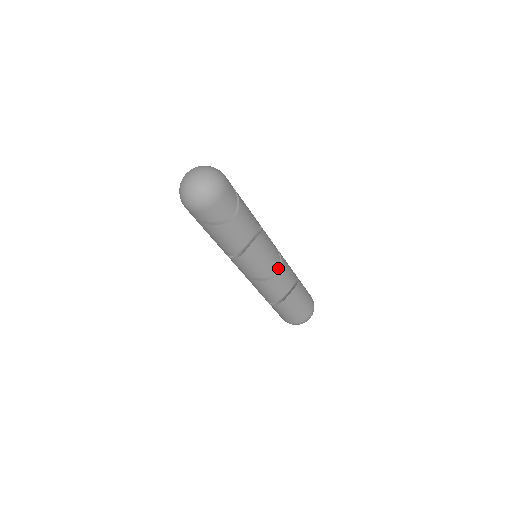
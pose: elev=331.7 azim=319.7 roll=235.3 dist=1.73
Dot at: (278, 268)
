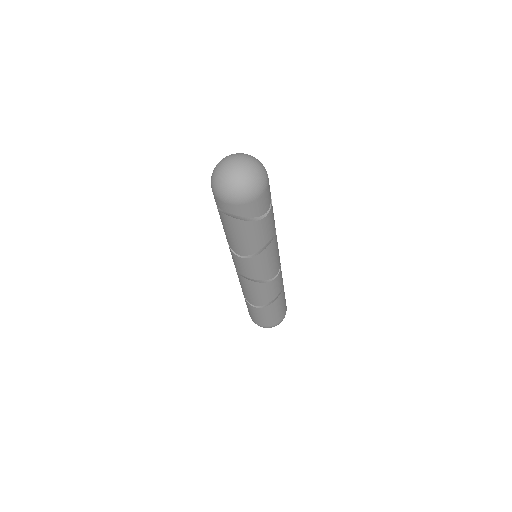
Dot at: (279, 269)
